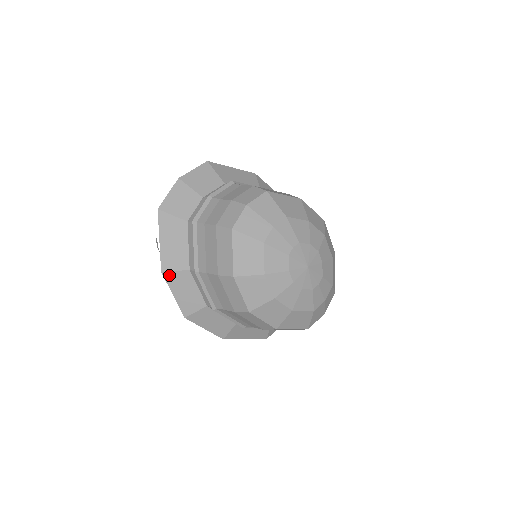
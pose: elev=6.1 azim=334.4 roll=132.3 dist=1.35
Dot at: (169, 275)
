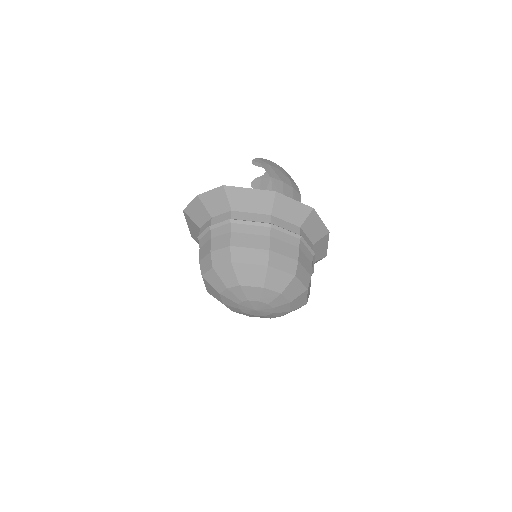
Dot at: (197, 242)
